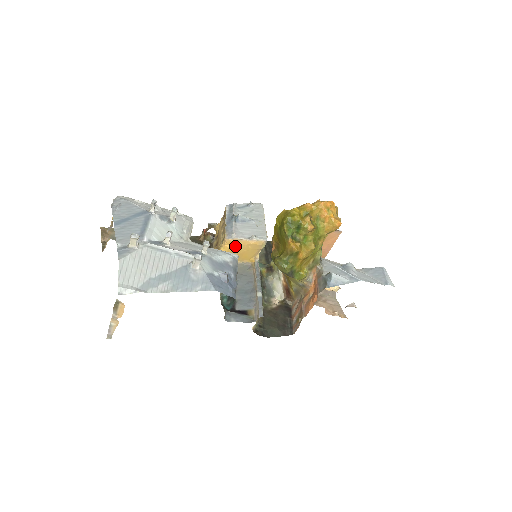
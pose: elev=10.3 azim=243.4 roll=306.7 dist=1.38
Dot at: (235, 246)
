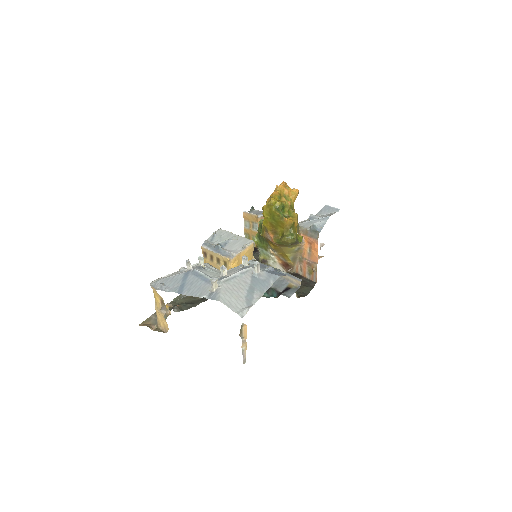
Dot at: (239, 261)
